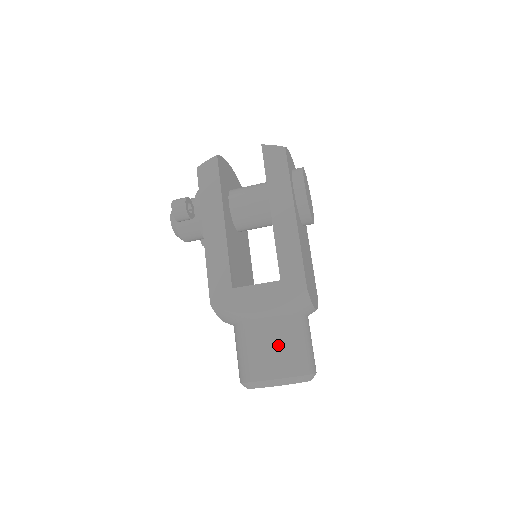
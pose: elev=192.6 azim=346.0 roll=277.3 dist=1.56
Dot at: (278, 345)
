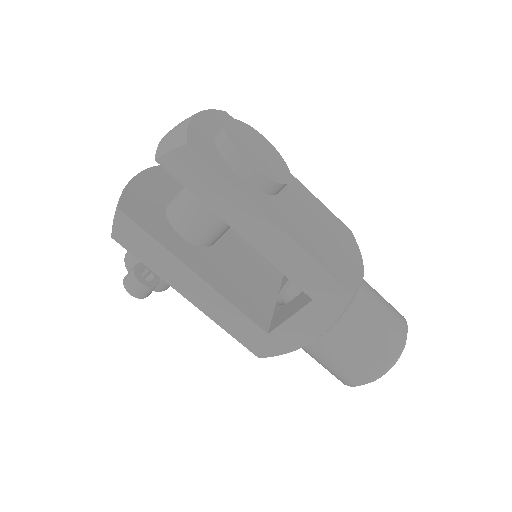
Dot at: (357, 349)
